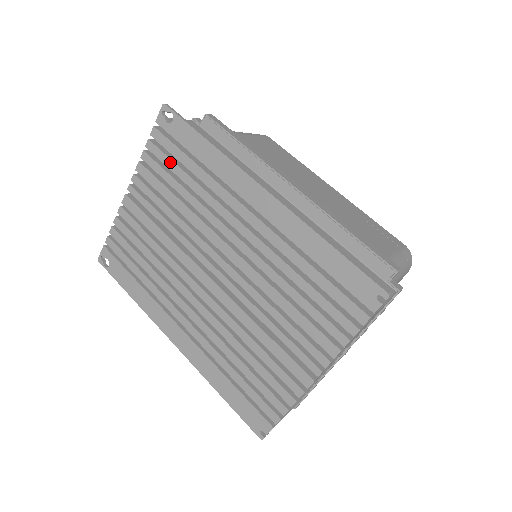
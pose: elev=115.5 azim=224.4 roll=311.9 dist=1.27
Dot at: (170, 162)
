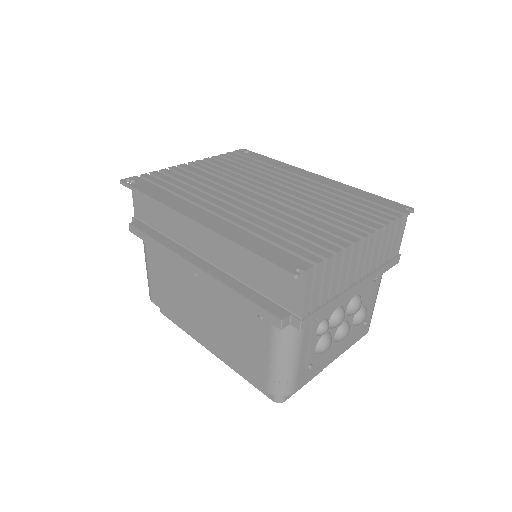
Dot at: (239, 160)
